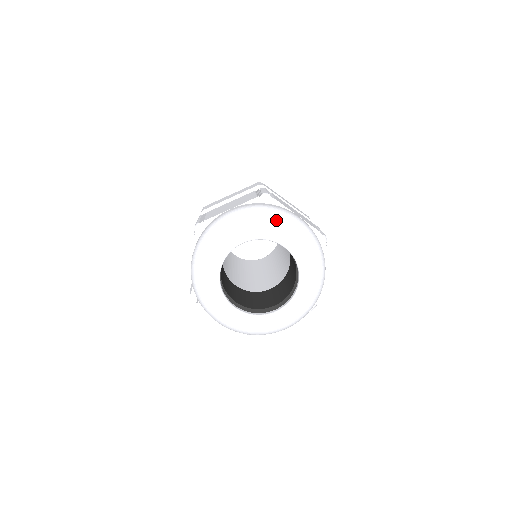
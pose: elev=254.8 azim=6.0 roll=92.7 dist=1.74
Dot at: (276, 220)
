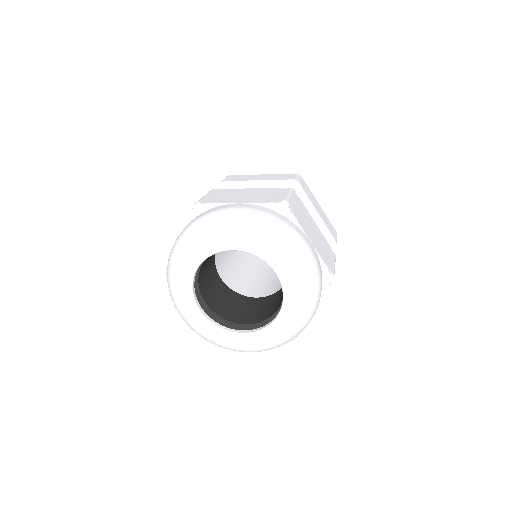
Dot at: (207, 230)
